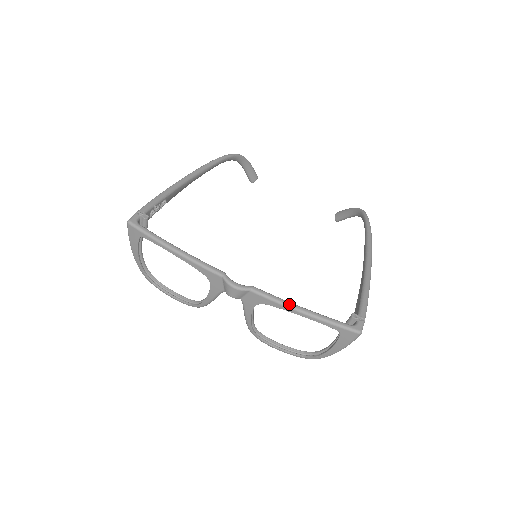
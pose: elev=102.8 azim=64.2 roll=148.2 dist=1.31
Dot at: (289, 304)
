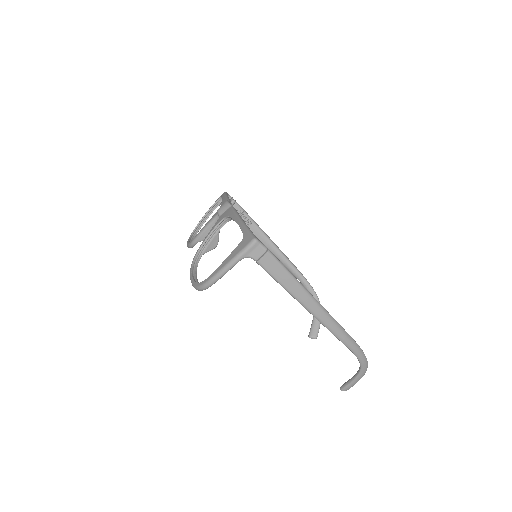
Dot at: (239, 215)
